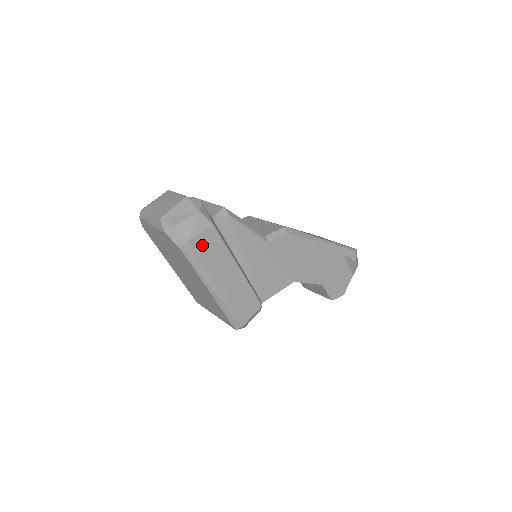
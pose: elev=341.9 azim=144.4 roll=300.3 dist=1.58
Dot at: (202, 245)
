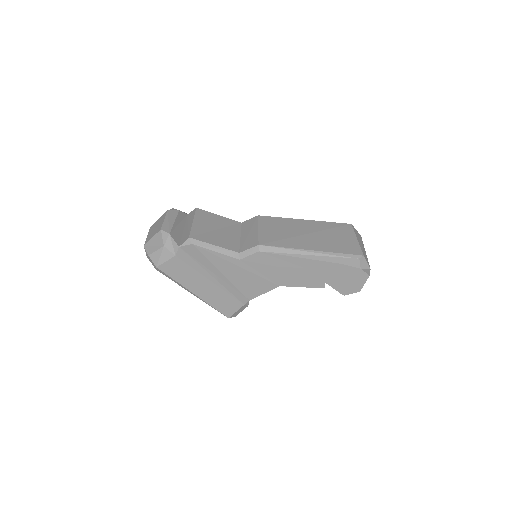
Dot at: (170, 269)
